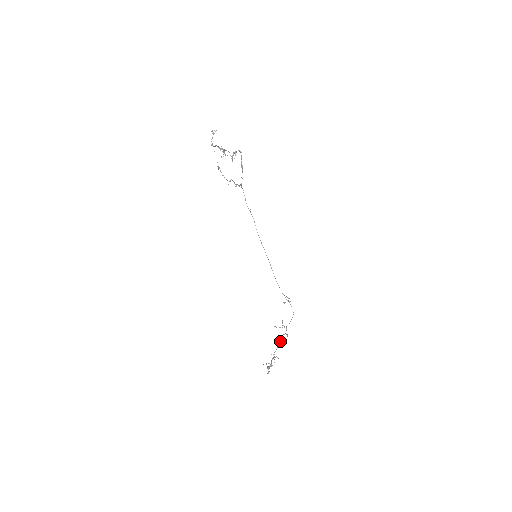
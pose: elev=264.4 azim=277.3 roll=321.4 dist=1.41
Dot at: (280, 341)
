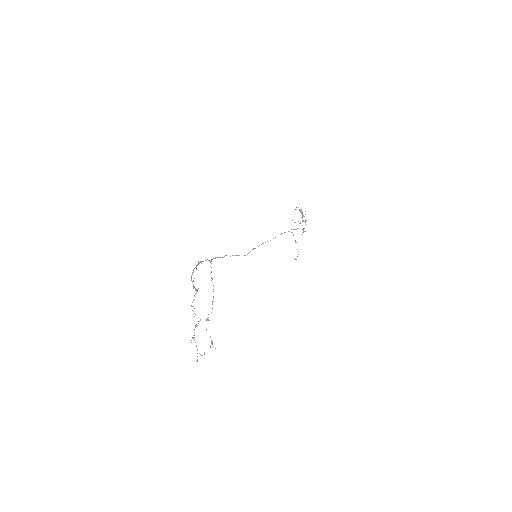
Dot at: occluded
